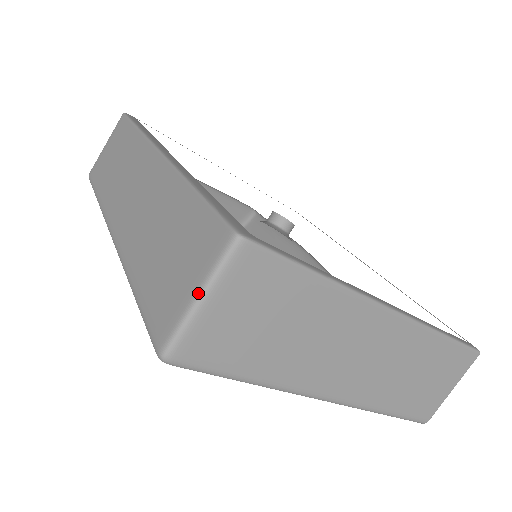
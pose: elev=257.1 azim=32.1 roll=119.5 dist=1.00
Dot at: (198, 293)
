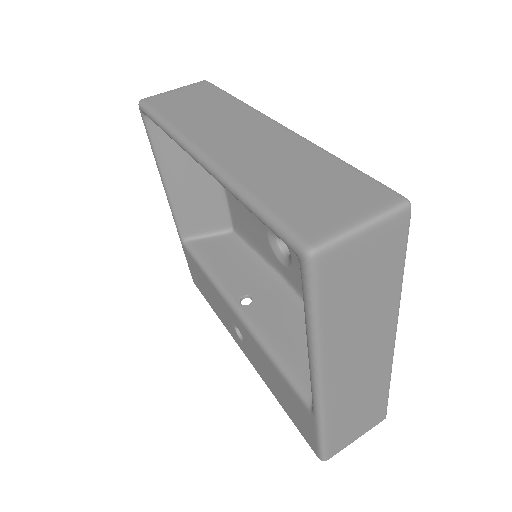
Dot at: (364, 221)
